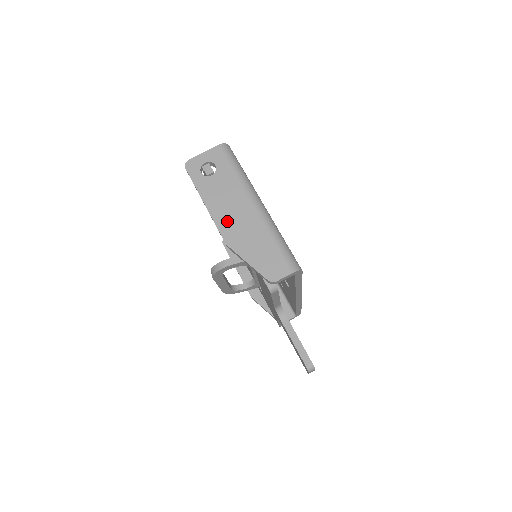
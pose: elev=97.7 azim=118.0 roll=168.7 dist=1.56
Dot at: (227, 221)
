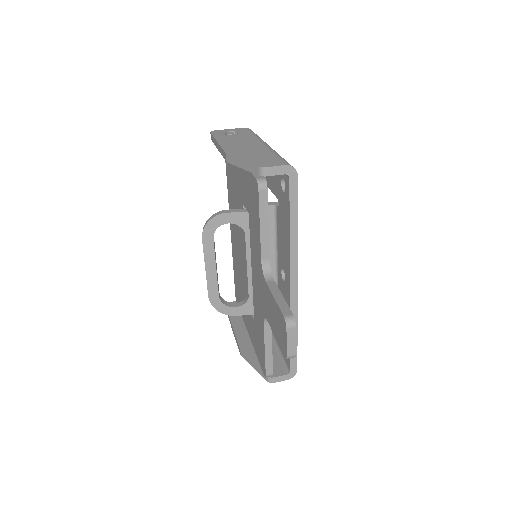
Dot at: (233, 147)
